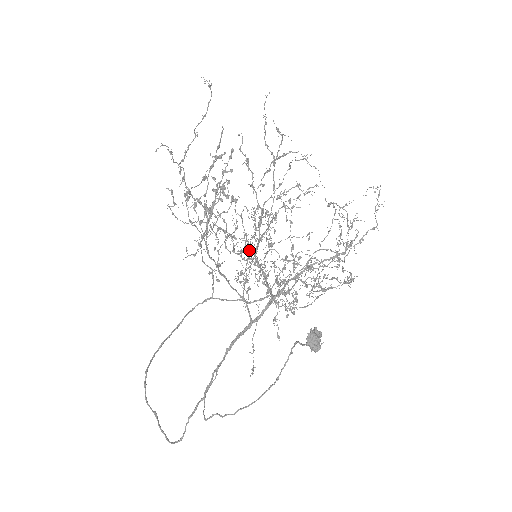
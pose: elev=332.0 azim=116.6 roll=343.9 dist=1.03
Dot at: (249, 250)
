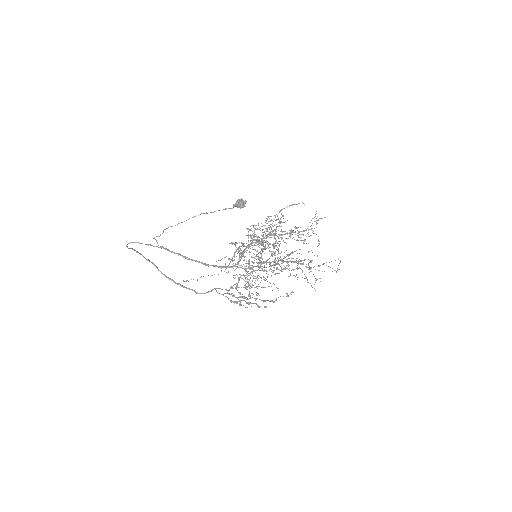
Dot at: occluded
